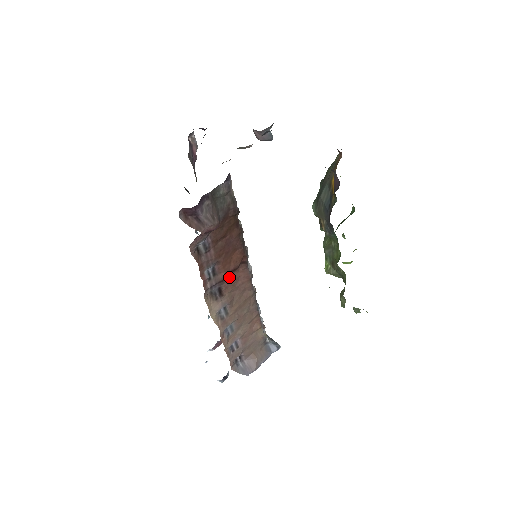
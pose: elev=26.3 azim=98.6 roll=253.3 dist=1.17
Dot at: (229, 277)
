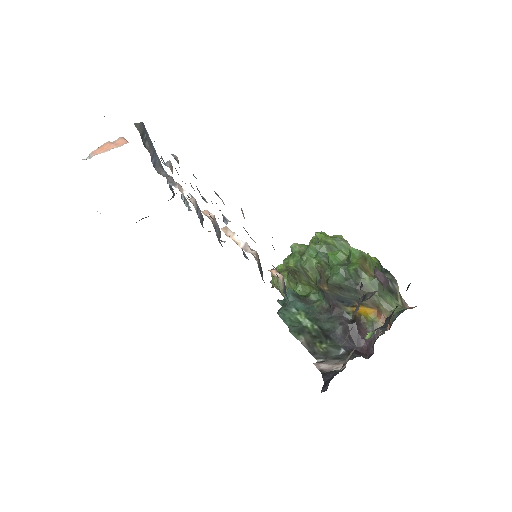
Dot at: occluded
